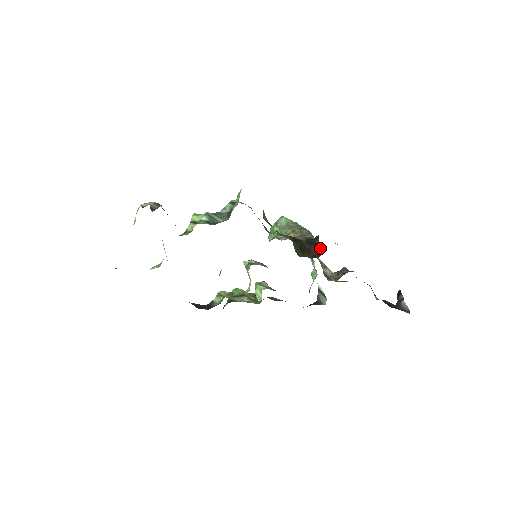
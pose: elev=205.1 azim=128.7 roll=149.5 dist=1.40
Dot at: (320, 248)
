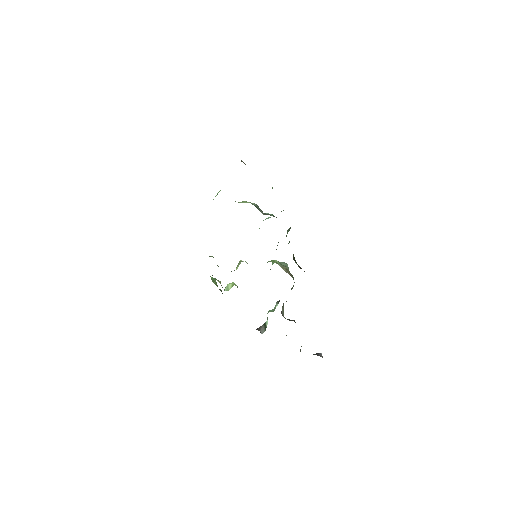
Dot at: occluded
